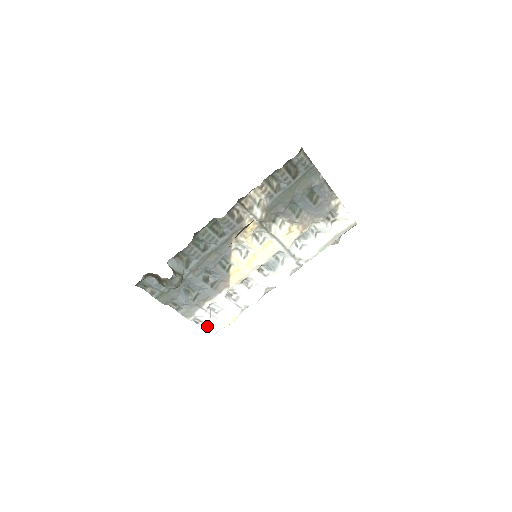
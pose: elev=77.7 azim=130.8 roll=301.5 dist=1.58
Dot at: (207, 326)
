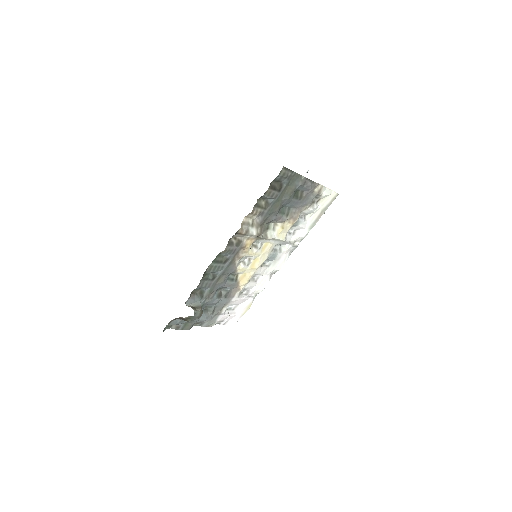
Dot at: (228, 322)
